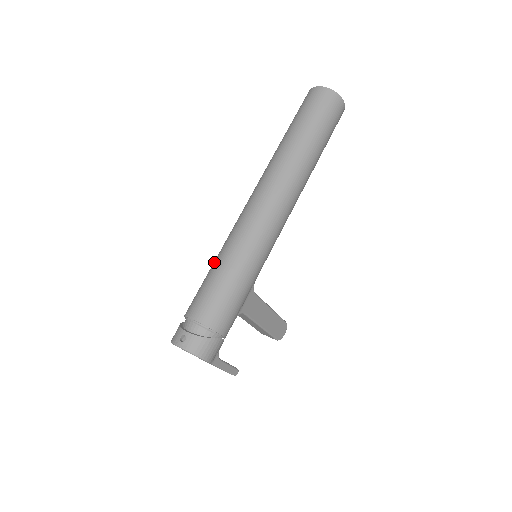
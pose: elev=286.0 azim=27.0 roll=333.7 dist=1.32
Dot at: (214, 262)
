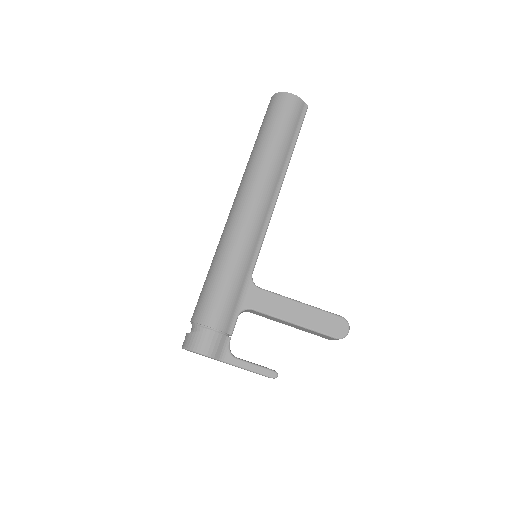
Dot at: occluded
